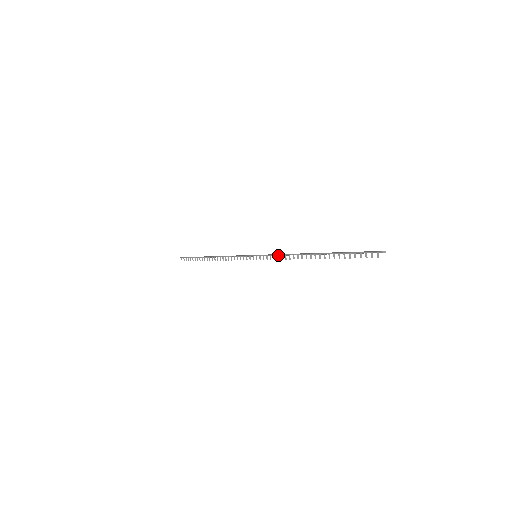
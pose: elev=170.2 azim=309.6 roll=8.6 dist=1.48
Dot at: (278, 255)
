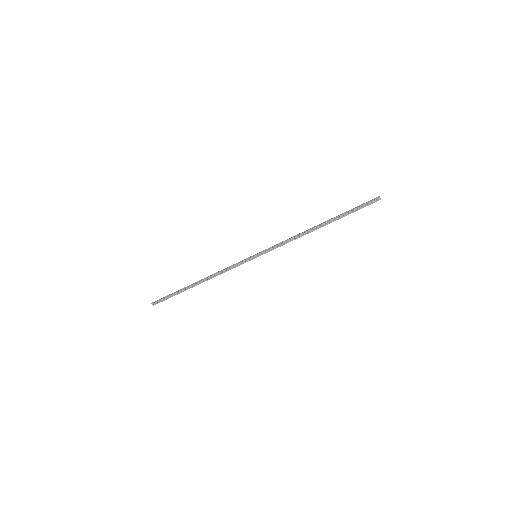
Dot at: (282, 242)
